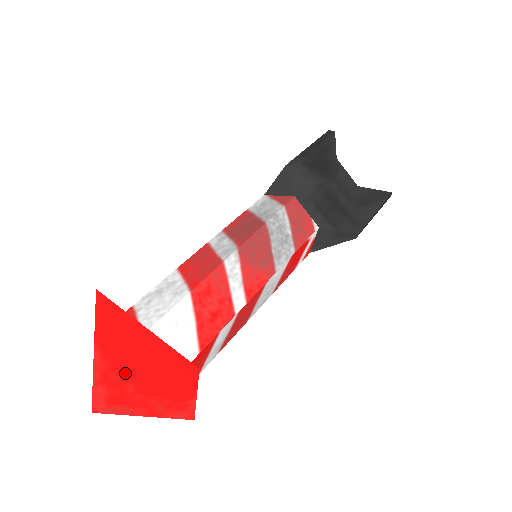
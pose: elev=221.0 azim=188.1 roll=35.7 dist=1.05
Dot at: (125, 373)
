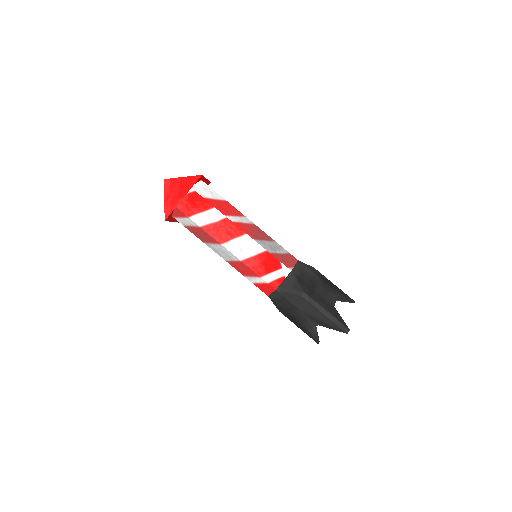
Dot at: occluded
